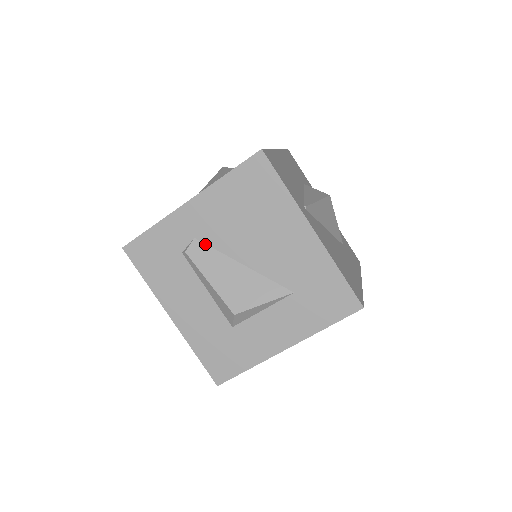
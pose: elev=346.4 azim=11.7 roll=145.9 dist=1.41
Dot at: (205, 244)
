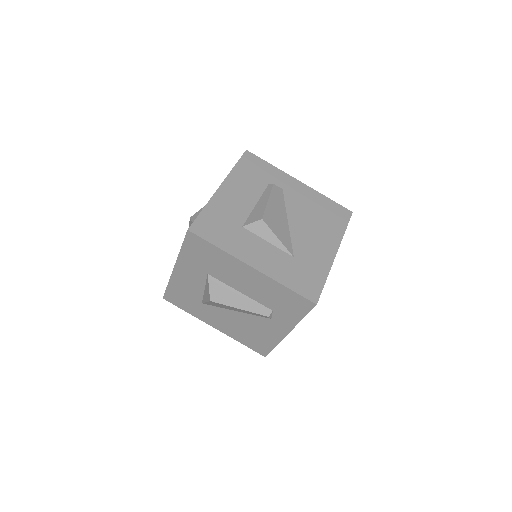
Dot at: (284, 196)
